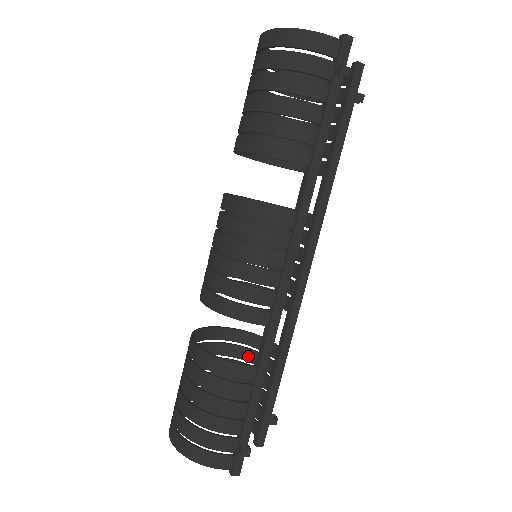
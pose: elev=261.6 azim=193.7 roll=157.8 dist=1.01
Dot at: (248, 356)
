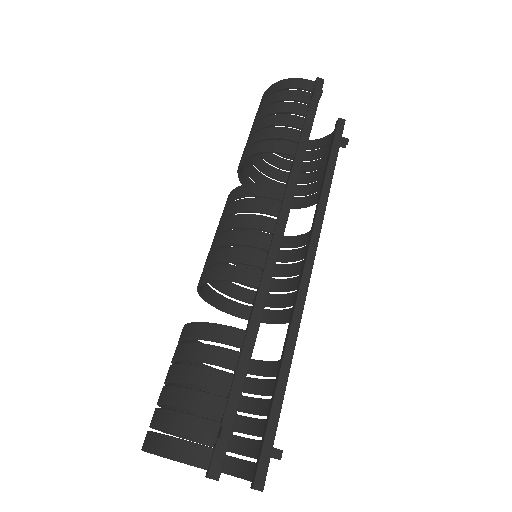
Dot at: (251, 386)
